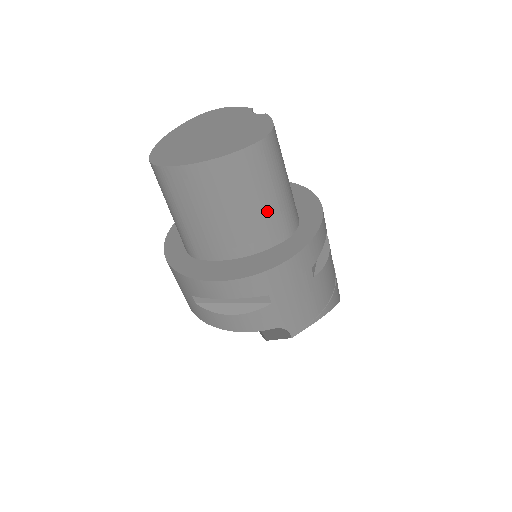
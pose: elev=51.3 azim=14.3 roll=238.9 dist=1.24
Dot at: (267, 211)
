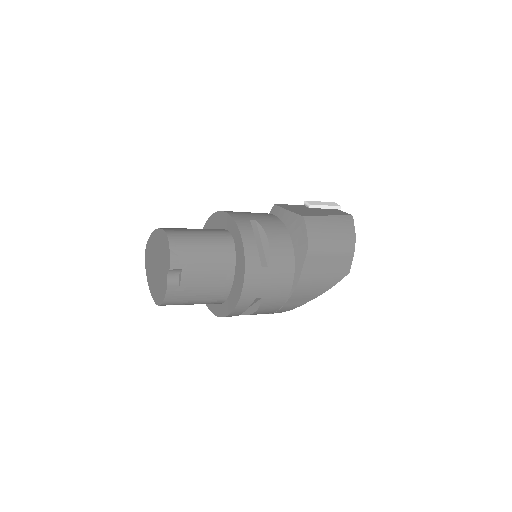
Dot at: occluded
